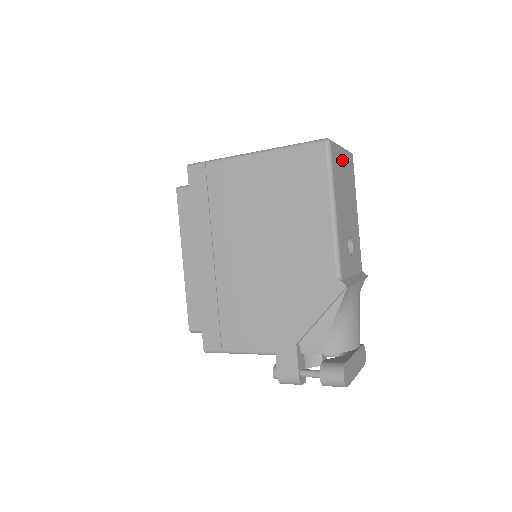
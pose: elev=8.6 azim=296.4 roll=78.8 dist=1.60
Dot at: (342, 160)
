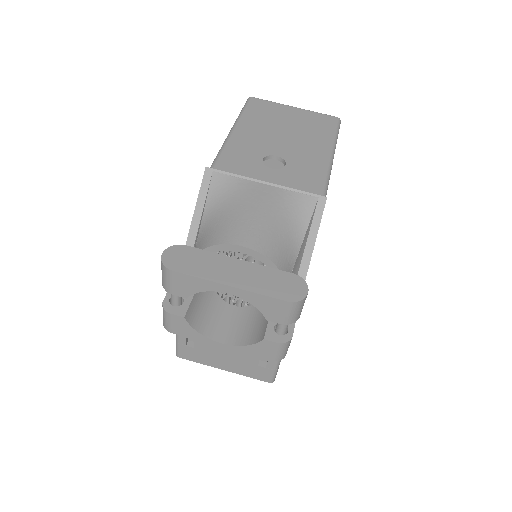
Dot at: (287, 112)
